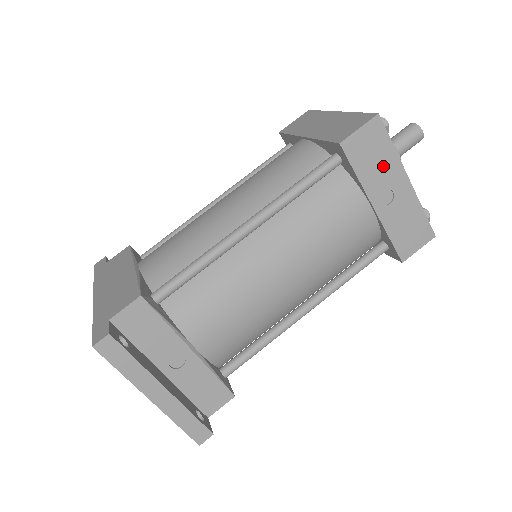
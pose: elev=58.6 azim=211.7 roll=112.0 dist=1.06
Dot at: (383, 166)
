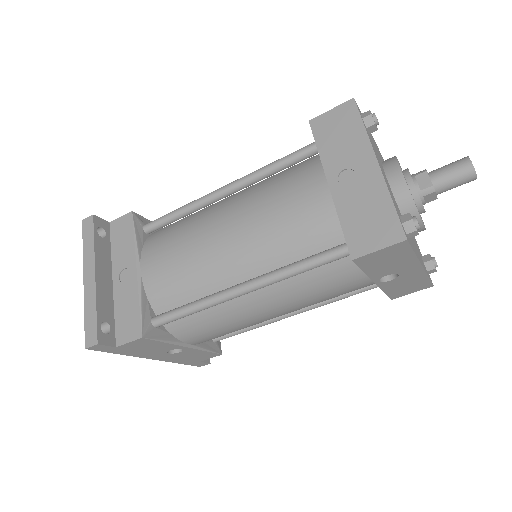
Dot at: (349, 145)
